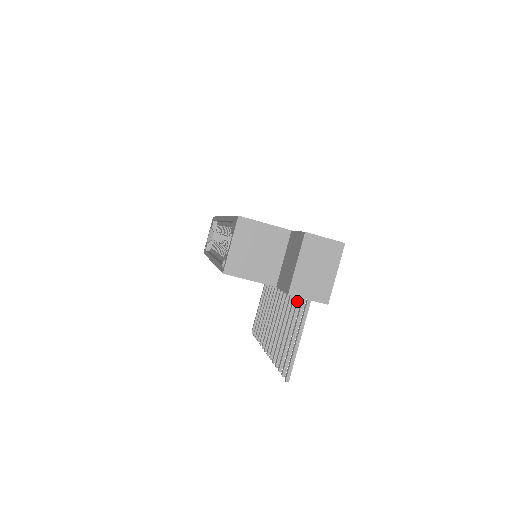
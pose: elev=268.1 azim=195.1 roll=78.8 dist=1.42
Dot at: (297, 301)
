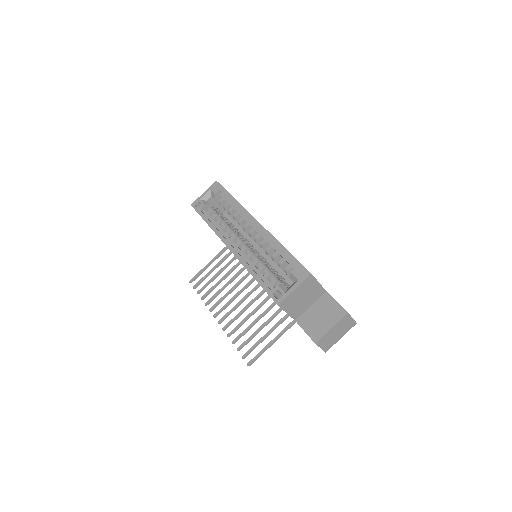
Dot at: (277, 312)
